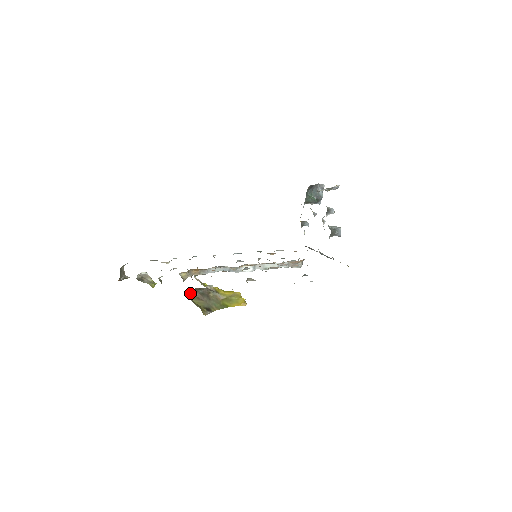
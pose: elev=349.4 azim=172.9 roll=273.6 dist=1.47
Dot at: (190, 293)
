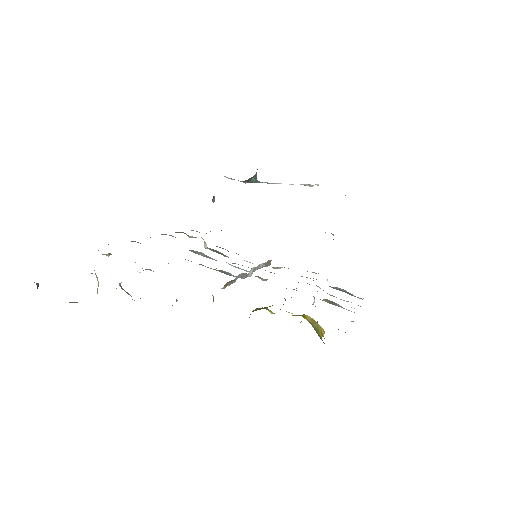
Dot at: occluded
